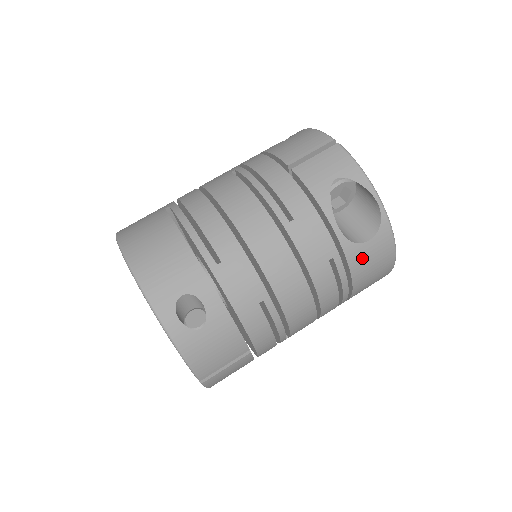
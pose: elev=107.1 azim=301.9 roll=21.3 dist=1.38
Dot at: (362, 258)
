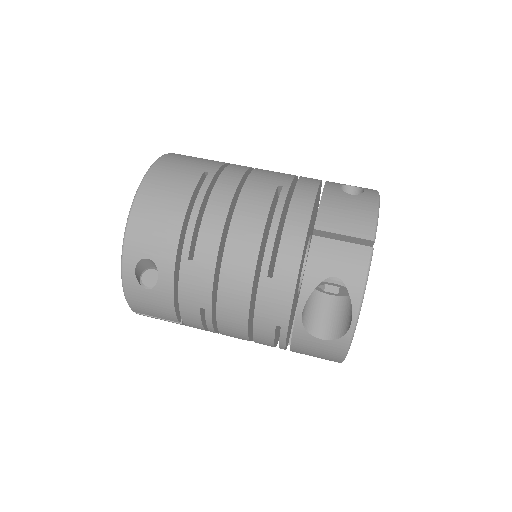
Dot at: (307, 344)
